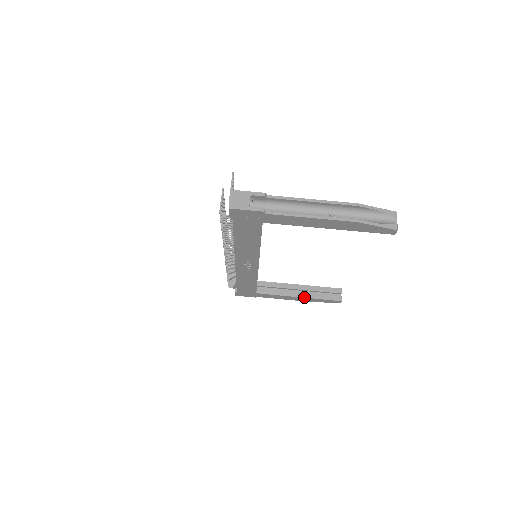
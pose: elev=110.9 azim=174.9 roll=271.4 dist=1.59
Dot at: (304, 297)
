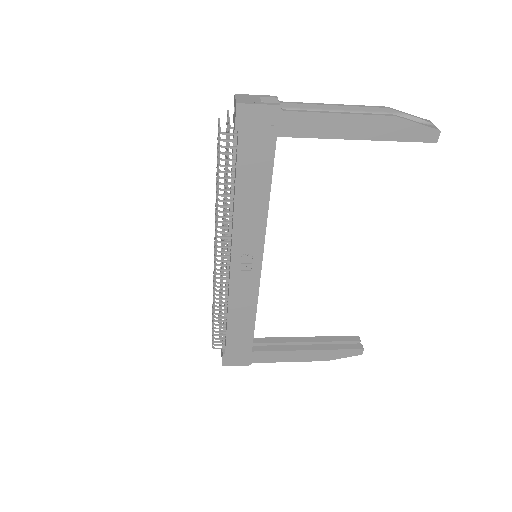
Dot at: (315, 349)
